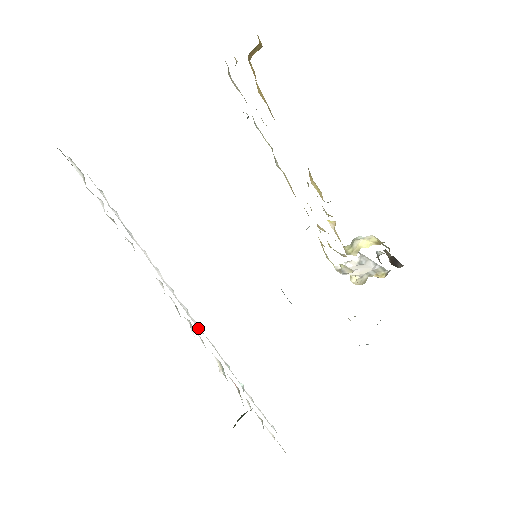
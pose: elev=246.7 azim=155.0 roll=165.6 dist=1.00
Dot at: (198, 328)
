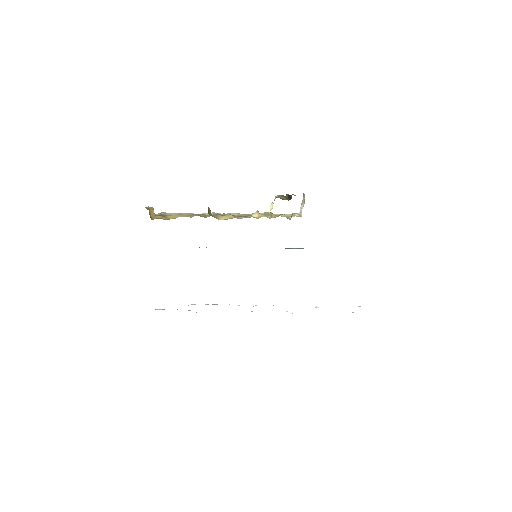
Dot at: occluded
